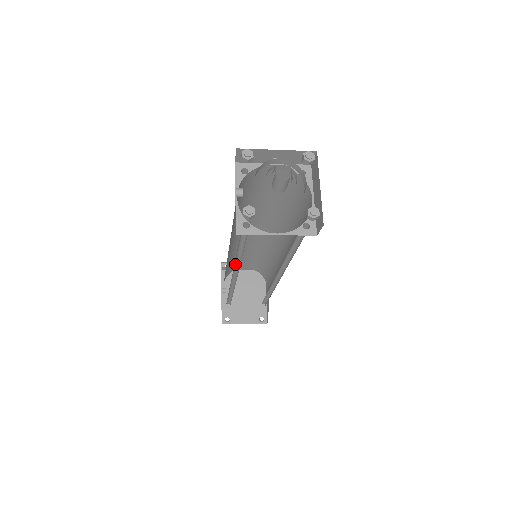
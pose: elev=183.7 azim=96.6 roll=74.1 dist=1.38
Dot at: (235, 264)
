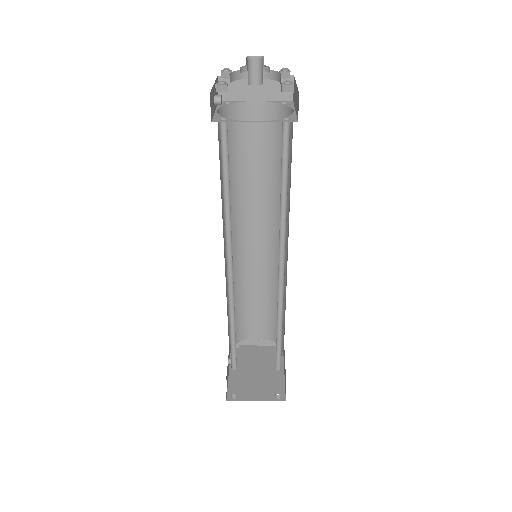
Dot at: (227, 236)
